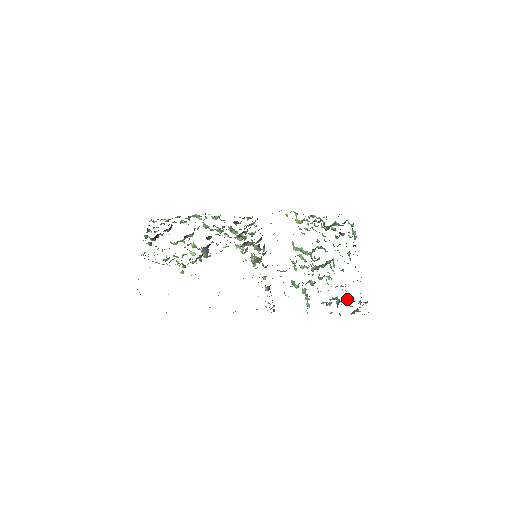
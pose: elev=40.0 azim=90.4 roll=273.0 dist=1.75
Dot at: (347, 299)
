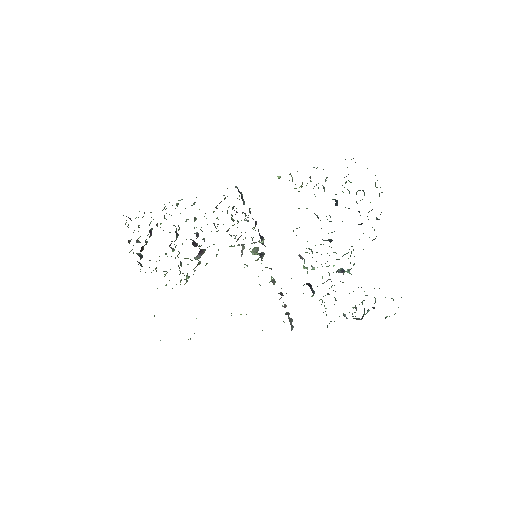
Dot at: (375, 302)
